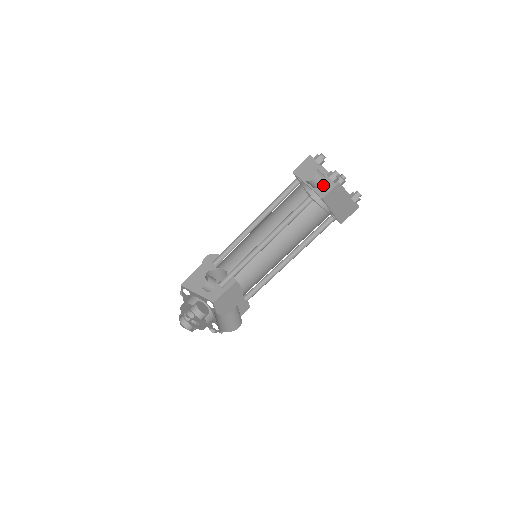
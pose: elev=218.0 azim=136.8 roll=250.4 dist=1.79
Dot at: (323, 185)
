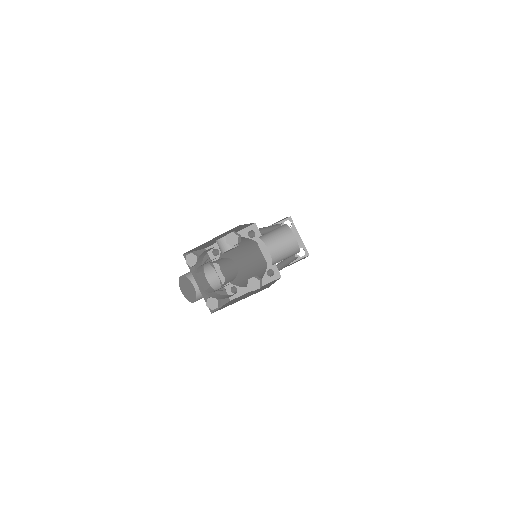
Dot at: occluded
